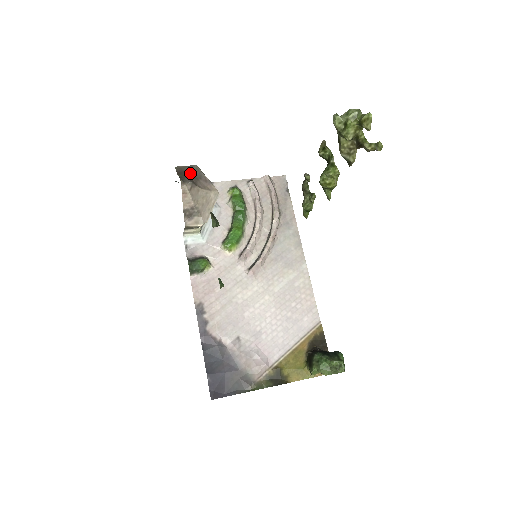
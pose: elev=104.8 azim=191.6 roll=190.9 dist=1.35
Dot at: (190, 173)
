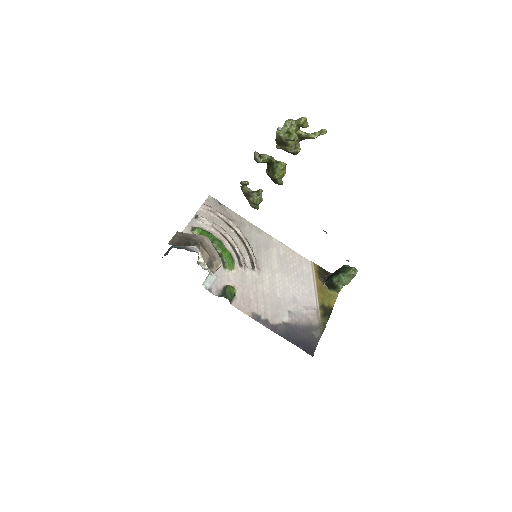
Dot at: (184, 239)
